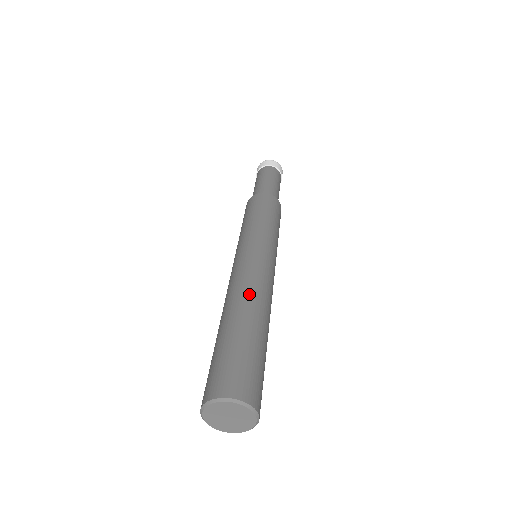
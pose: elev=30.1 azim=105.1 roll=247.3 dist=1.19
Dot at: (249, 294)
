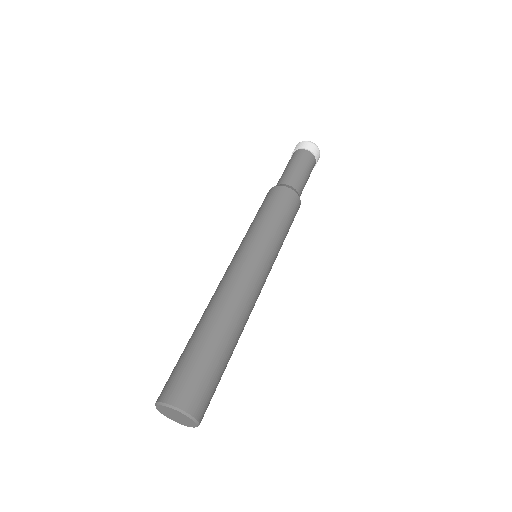
Dot at: (227, 306)
